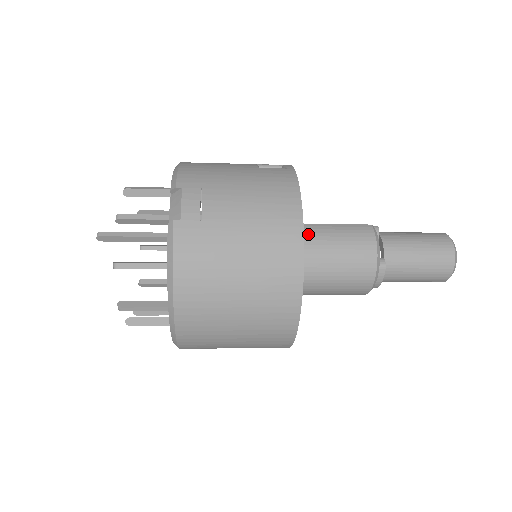
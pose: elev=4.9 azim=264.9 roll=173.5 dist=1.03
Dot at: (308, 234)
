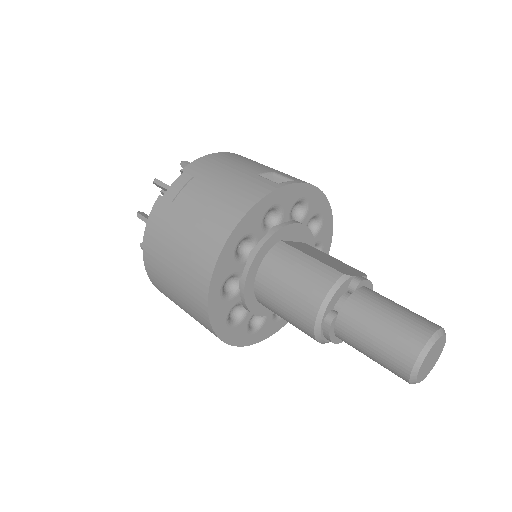
Dot at: (277, 254)
